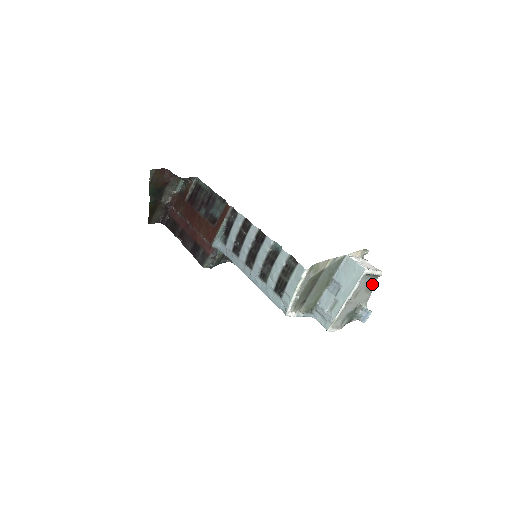
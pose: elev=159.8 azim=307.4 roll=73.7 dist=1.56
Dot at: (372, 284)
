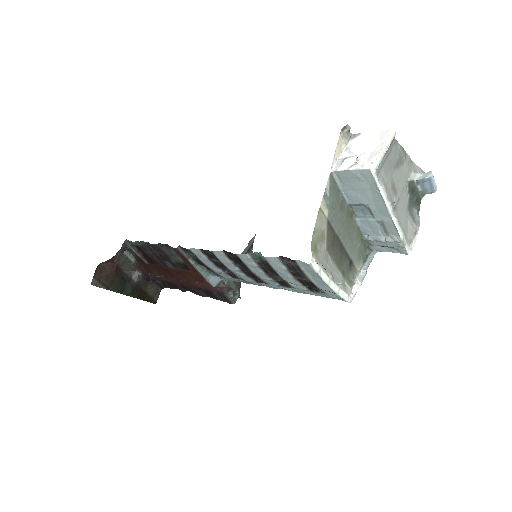
Dot at: (396, 152)
